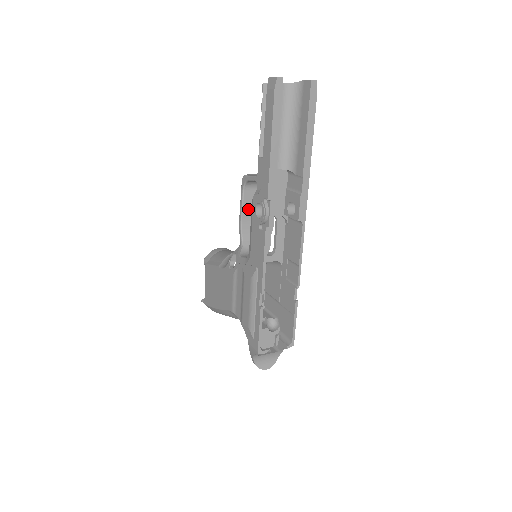
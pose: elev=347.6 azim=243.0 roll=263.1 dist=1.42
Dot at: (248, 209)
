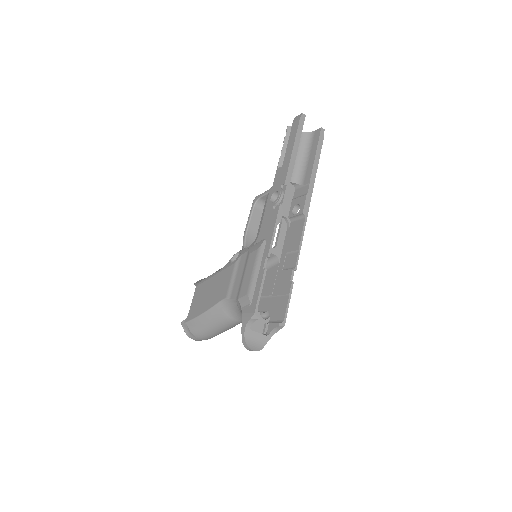
Dot at: (254, 224)
